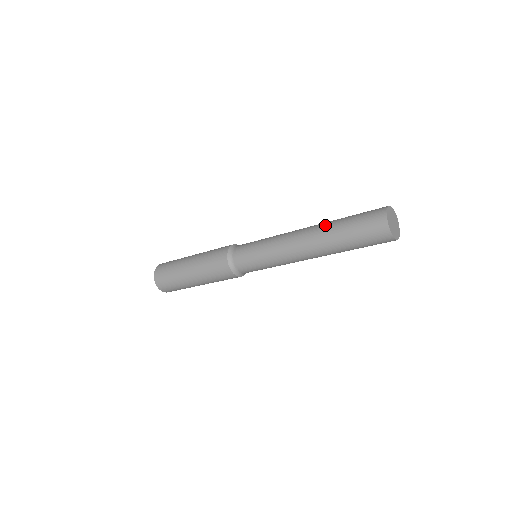
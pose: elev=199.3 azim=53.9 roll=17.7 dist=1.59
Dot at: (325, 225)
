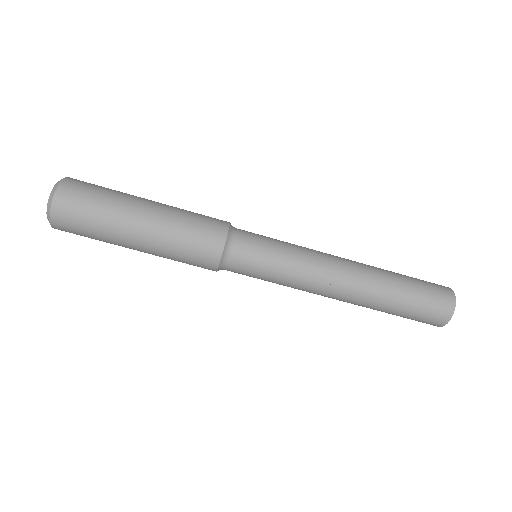
Dot at: (381, 273)
